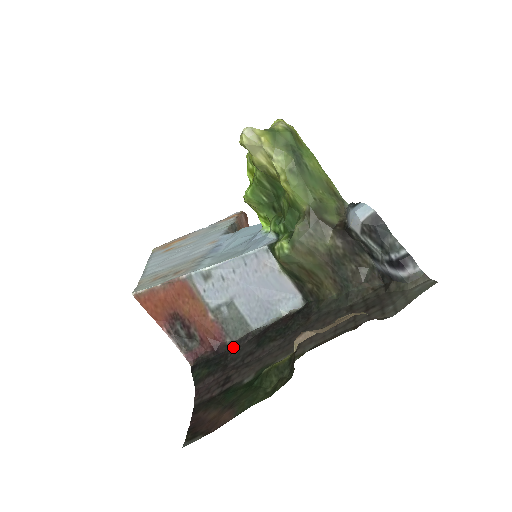
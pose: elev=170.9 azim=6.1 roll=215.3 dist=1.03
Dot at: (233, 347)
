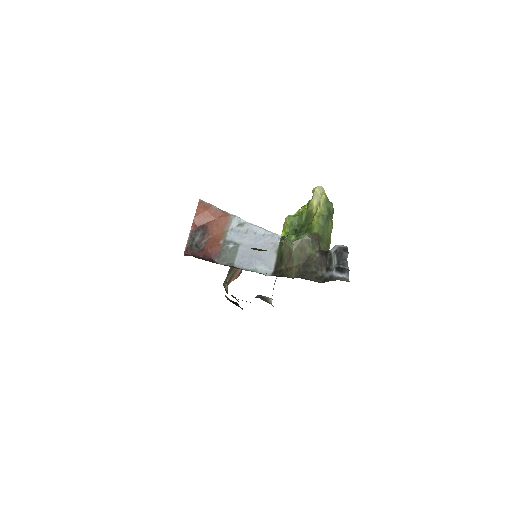
Dot at: (217, 263)
